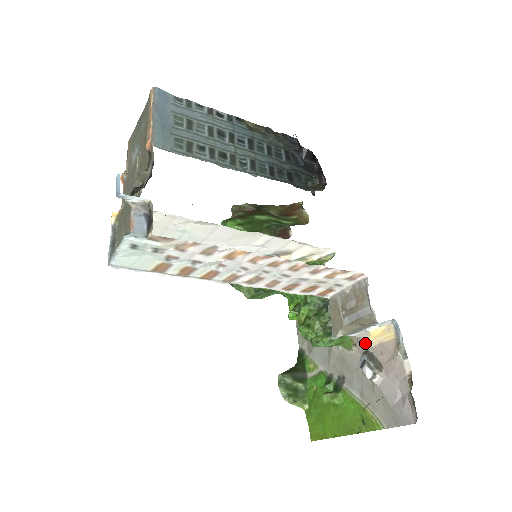
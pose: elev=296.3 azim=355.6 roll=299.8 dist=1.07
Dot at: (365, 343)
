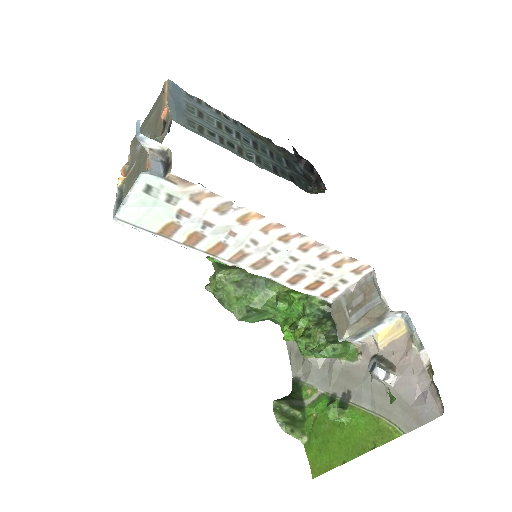
Dot at: (372, 348)
